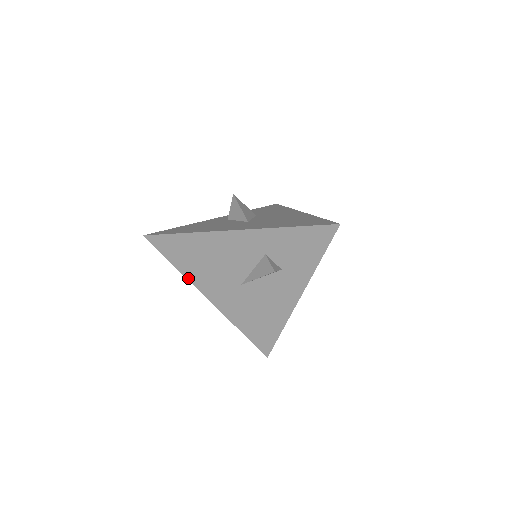
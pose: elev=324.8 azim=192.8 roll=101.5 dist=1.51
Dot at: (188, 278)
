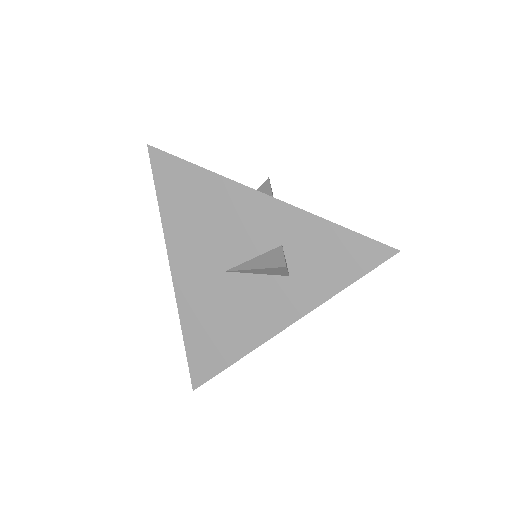
Dot at: (165, 229)
